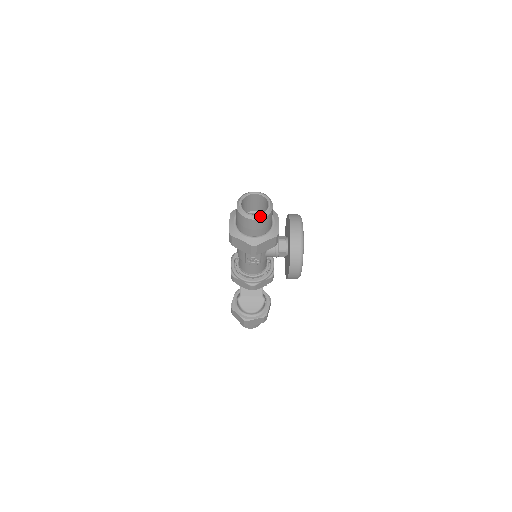
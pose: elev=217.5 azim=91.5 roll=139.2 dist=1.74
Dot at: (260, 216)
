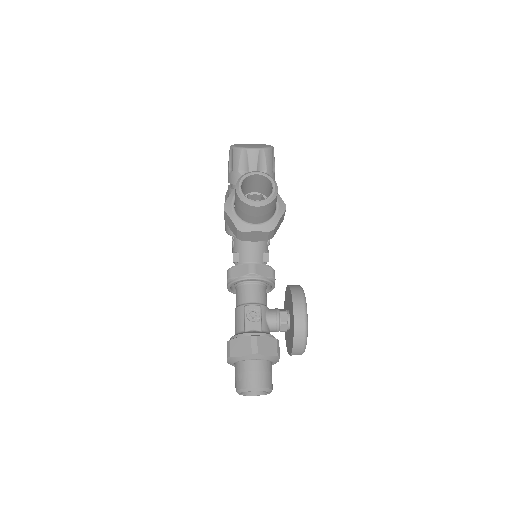
Dot at: (258, 395)
